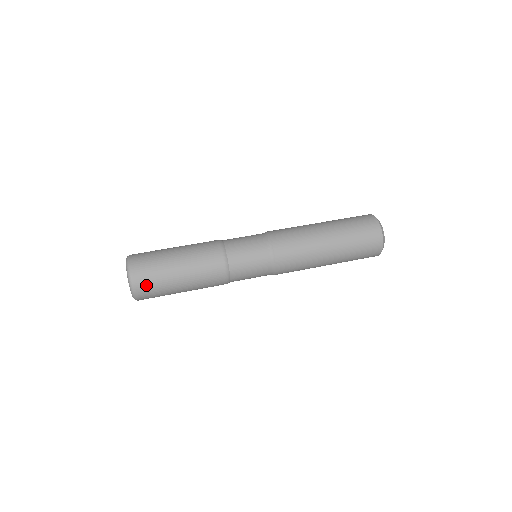
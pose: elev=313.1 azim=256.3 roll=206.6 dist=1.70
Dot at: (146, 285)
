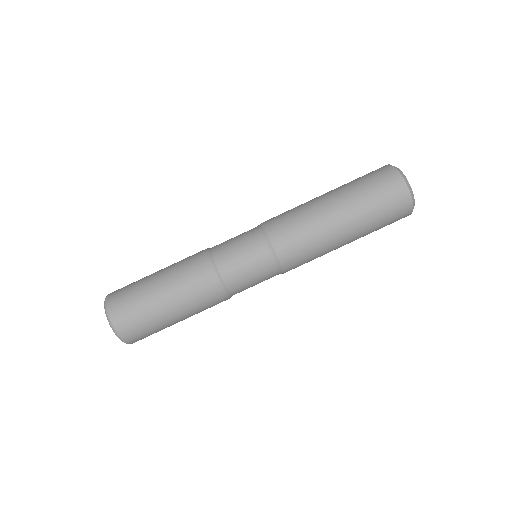
Dot at: (141, 337)
